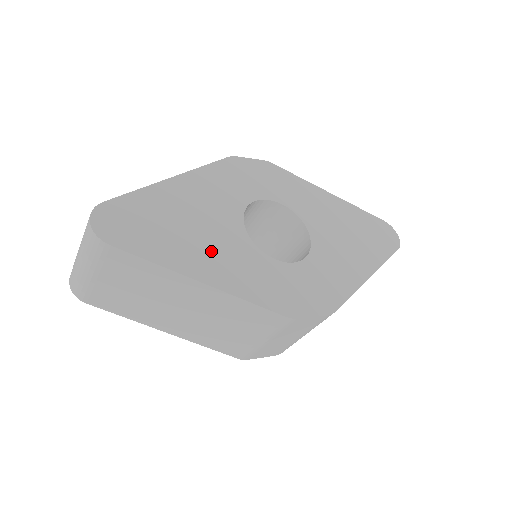
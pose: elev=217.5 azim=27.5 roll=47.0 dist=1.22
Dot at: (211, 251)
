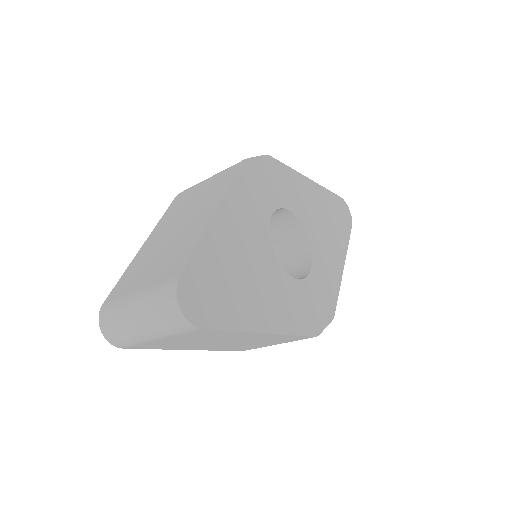
Dot at: (262, 294)
